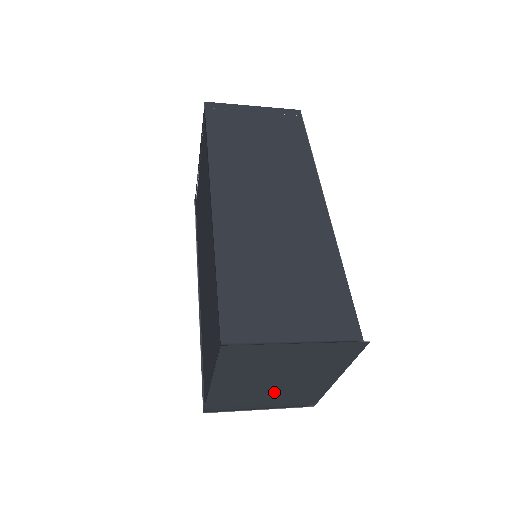
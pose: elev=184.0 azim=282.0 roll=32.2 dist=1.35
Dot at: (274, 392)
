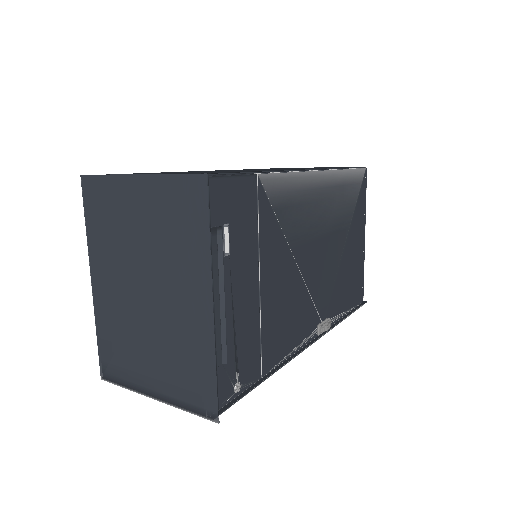
Dot at: (153, 332)
